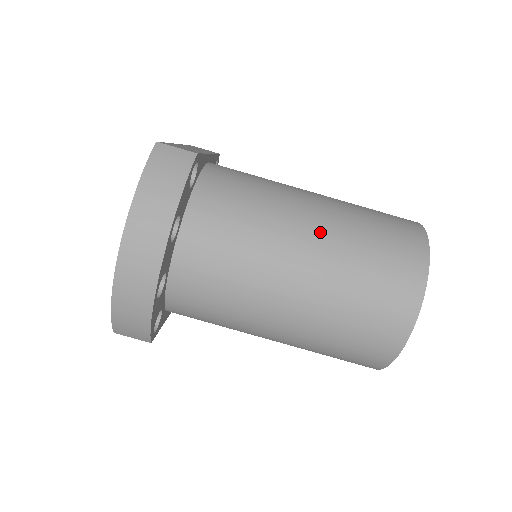
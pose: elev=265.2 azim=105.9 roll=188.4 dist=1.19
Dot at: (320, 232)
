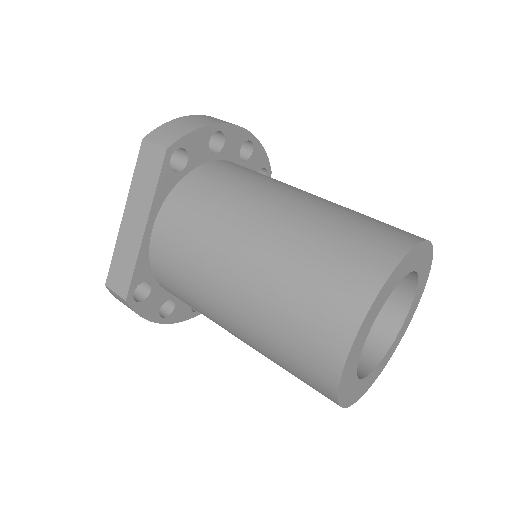
Dot at: occluded
